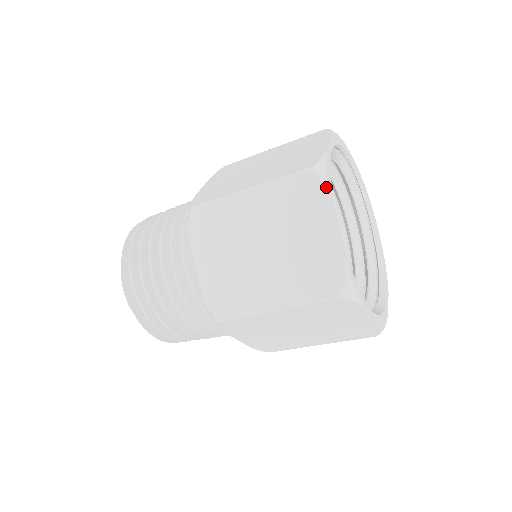
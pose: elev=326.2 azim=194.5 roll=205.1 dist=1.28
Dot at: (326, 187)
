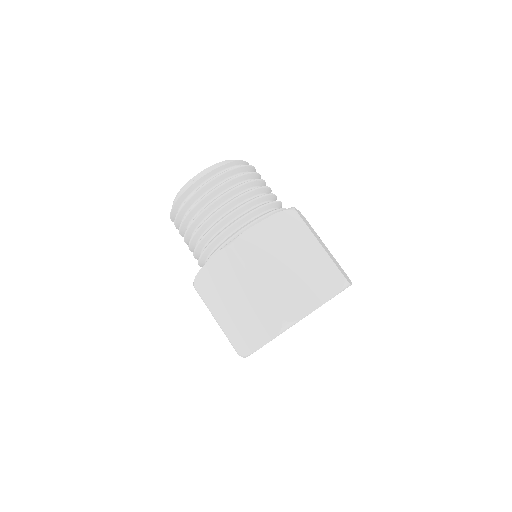
Dot at: occluded
